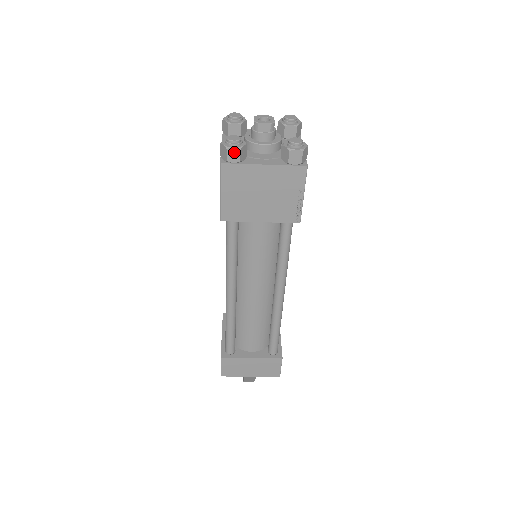
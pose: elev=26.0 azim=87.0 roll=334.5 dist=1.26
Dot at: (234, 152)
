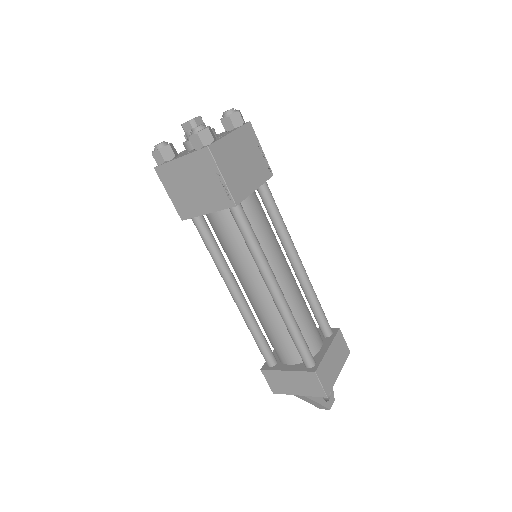
Dot at: (157, 155)
